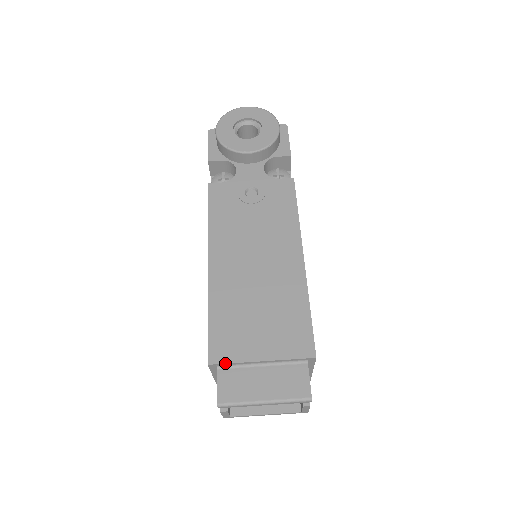
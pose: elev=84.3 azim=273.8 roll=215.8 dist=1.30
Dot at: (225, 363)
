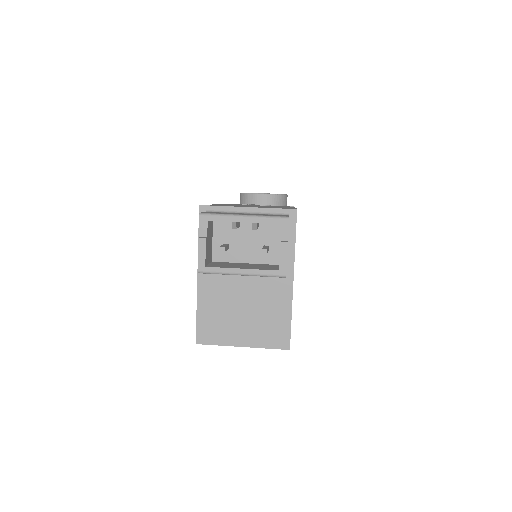
Dot at: occluded
